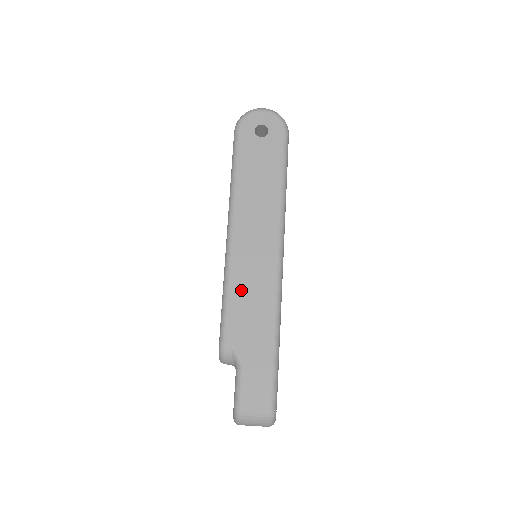
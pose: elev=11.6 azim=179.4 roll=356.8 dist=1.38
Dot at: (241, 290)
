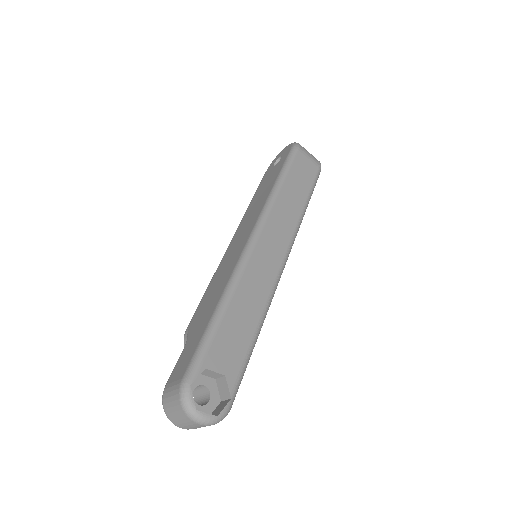
Dot at: (216, 279)
